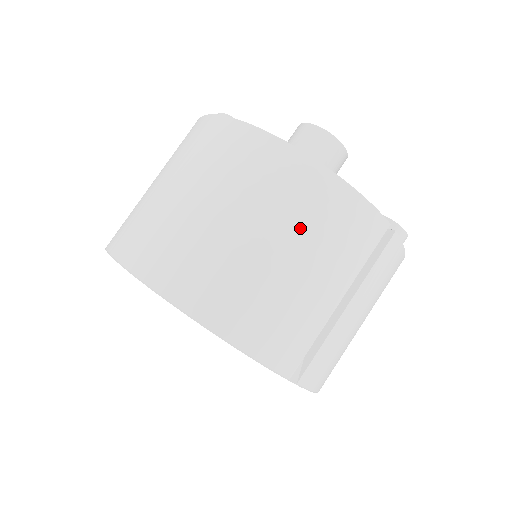
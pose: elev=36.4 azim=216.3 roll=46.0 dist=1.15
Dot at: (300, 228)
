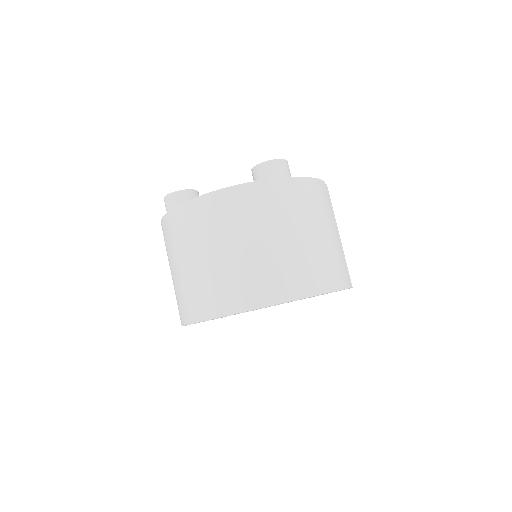
Dot at: (311, 215)
